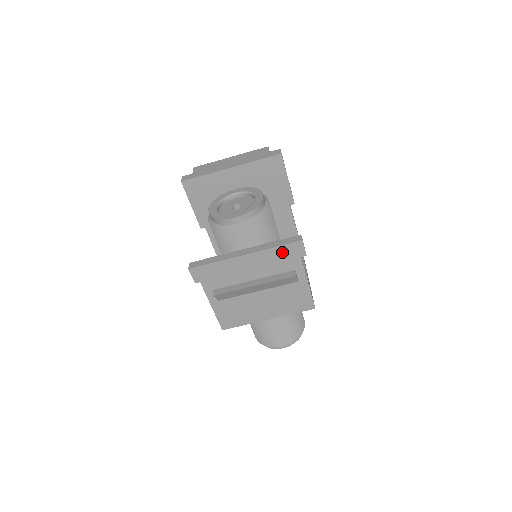
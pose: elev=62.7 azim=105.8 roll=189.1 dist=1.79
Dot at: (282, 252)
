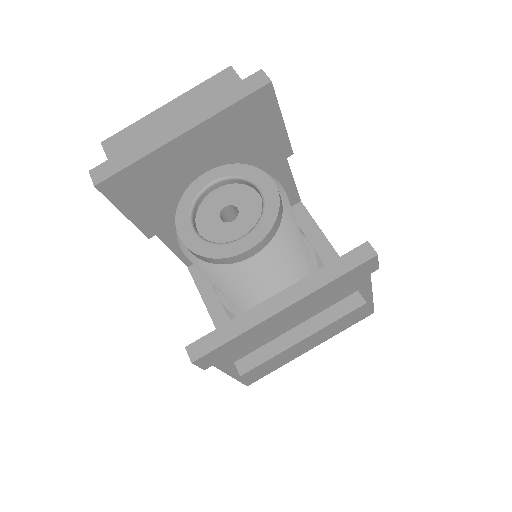
Dot at: (343, 280)
